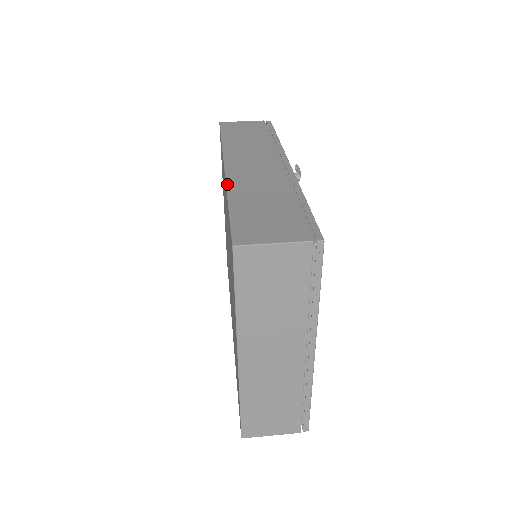
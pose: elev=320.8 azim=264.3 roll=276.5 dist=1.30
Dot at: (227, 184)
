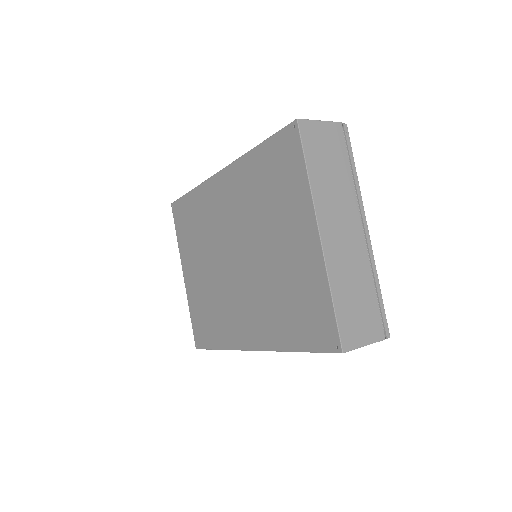
Dot at: (239, 158)
